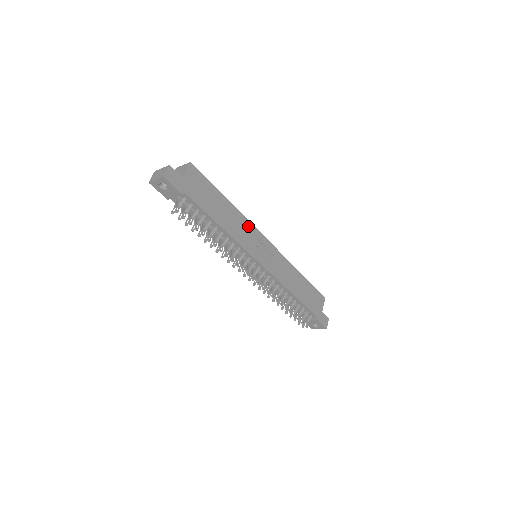
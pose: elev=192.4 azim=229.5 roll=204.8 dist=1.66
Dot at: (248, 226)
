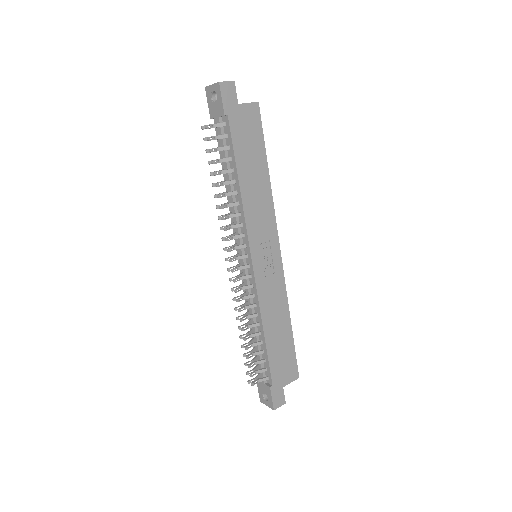
Dot at: (270, 215)
